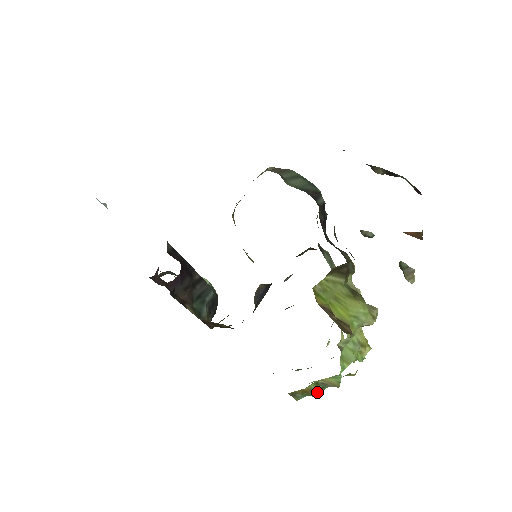
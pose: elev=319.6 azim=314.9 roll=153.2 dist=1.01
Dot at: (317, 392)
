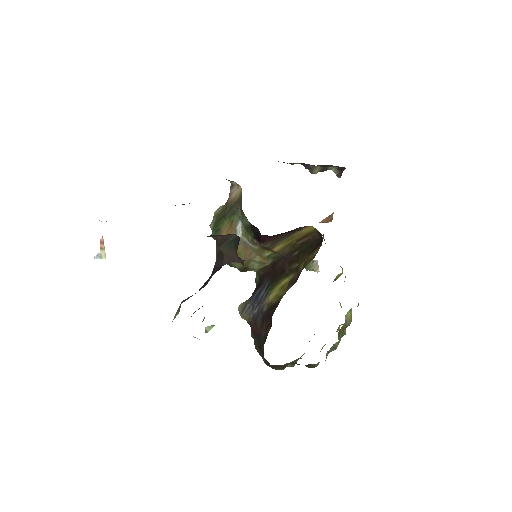
Dot at: occluded
